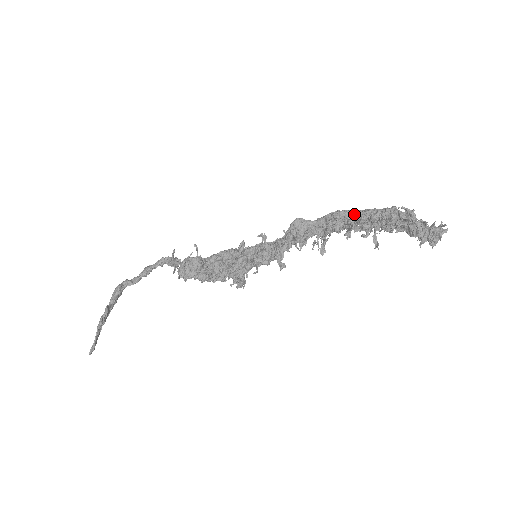
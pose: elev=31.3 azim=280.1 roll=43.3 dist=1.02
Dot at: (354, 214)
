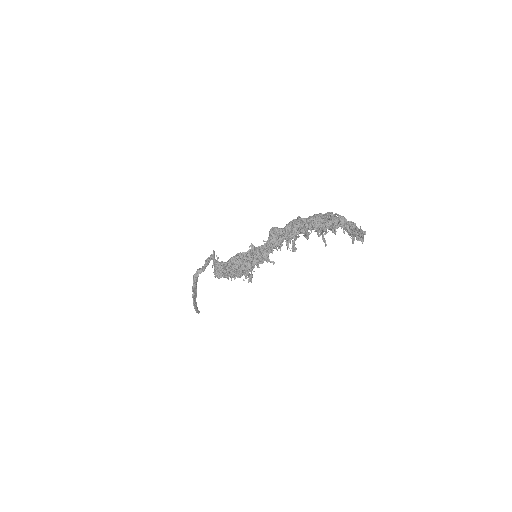
Dot at: (304, 223)
